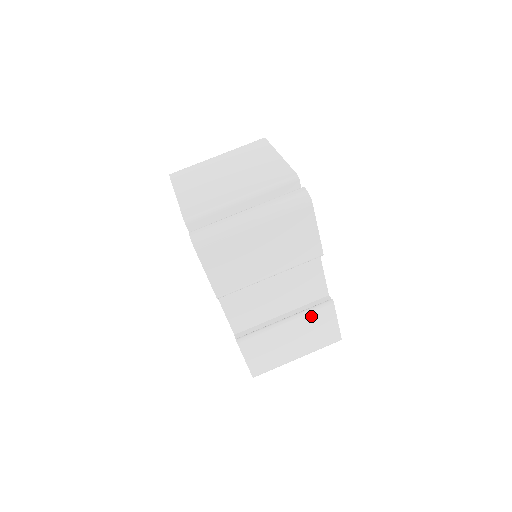
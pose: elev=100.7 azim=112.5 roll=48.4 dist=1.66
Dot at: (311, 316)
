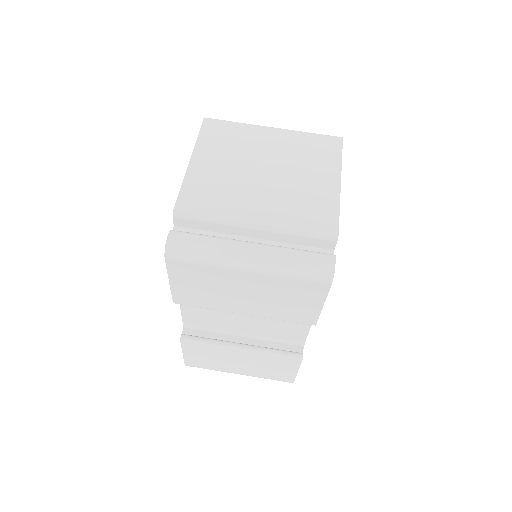
Dot at: (271, 357)
